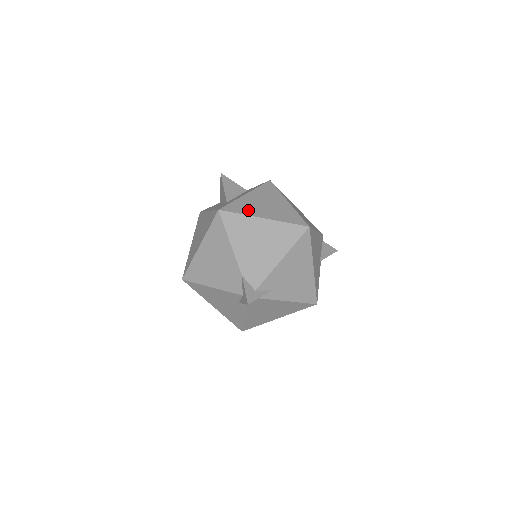
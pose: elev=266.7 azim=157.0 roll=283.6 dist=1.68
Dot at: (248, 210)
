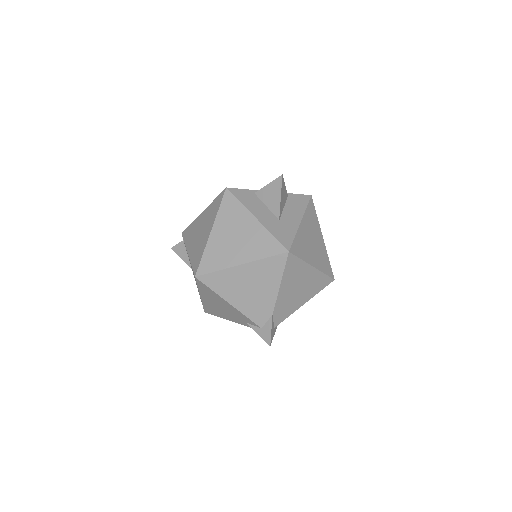
Dot at: (305, 253)
